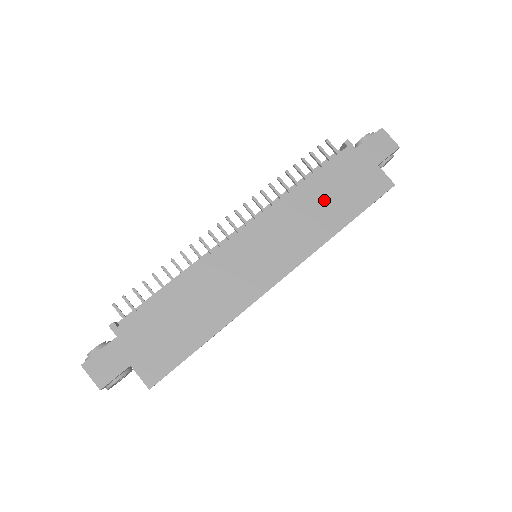
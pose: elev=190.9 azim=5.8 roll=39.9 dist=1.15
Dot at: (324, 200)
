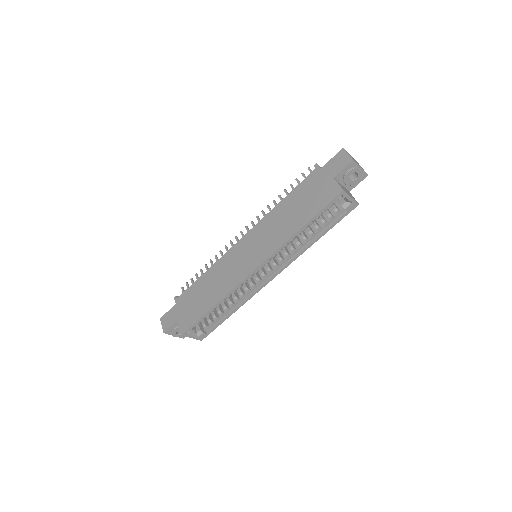
Dot at: (292, 211)
